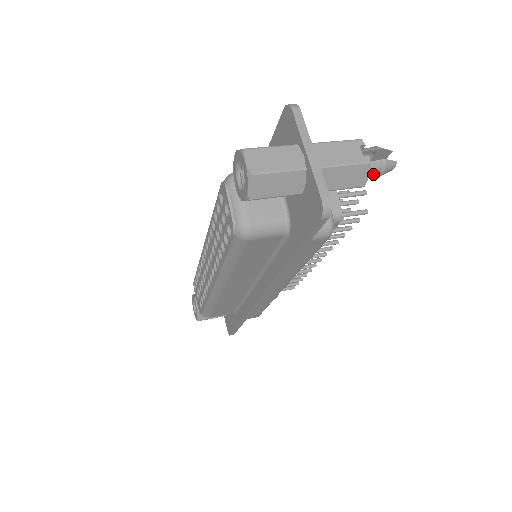
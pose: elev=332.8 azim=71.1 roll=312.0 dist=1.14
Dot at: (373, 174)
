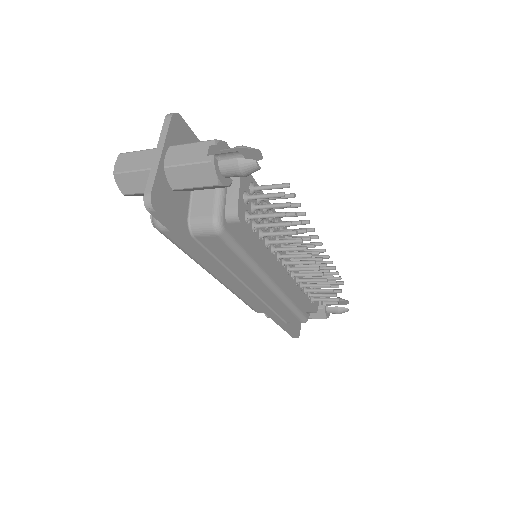
Dot at: (232, 173)
